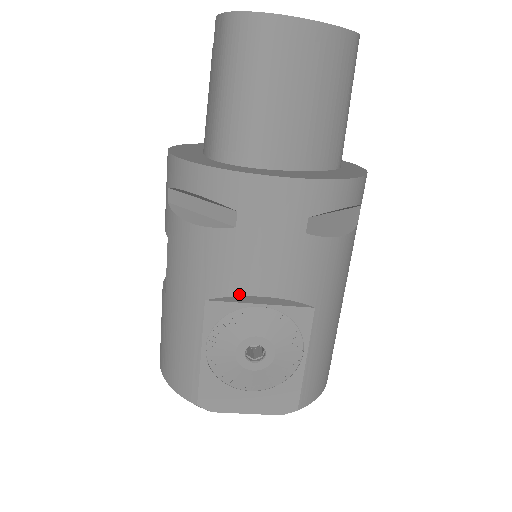
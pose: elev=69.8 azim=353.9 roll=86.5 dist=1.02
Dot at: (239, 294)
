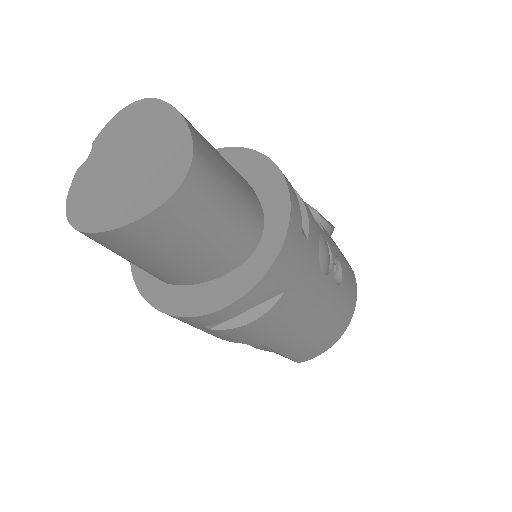
Dot at: occluded
